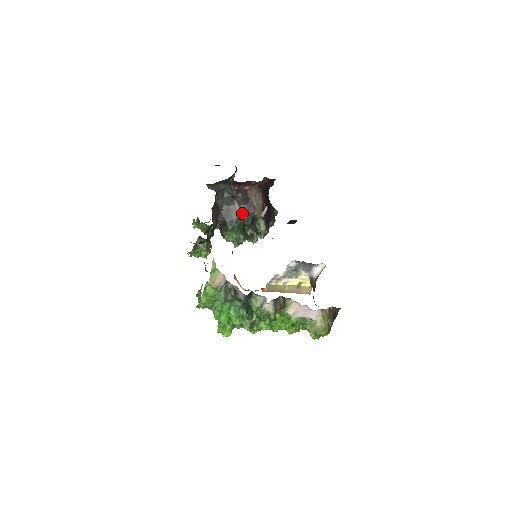
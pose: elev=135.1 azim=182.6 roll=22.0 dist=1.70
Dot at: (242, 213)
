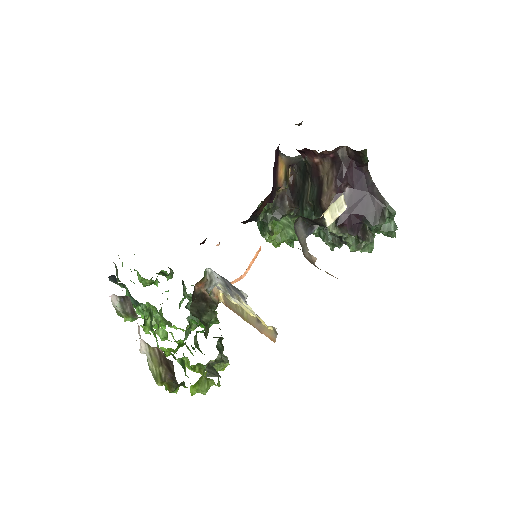
Dot at: (310, 197)
